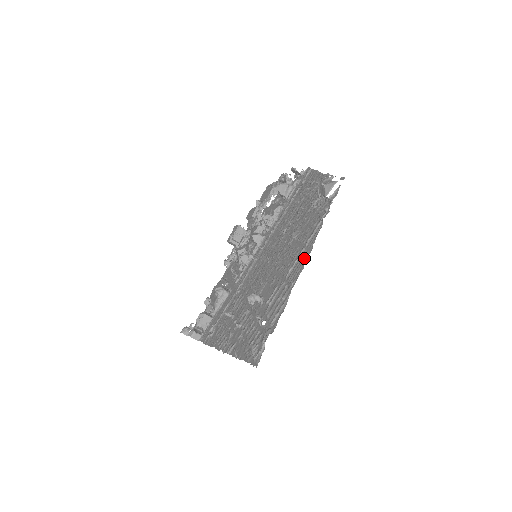
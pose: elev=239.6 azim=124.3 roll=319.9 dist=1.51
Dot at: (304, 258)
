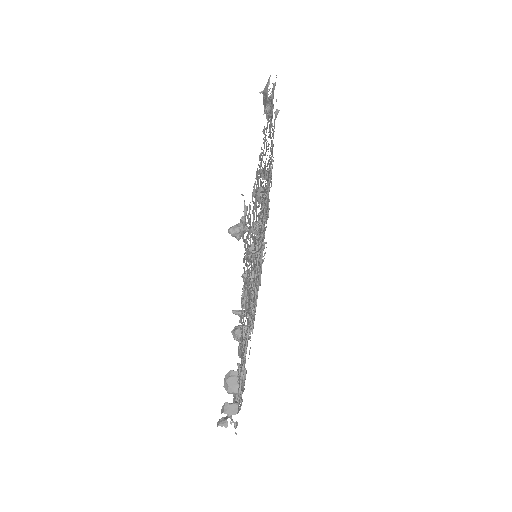
Dot at: occluded
